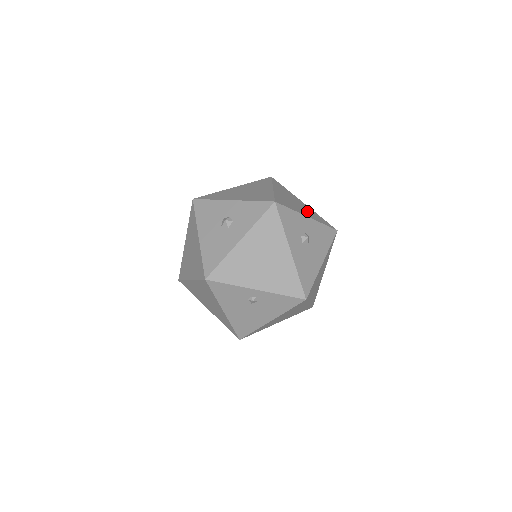
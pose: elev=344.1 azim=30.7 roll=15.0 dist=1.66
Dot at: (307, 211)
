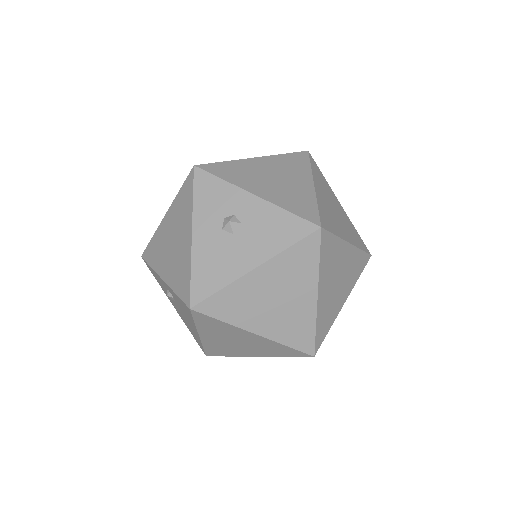
Dot at: (282, 191)
